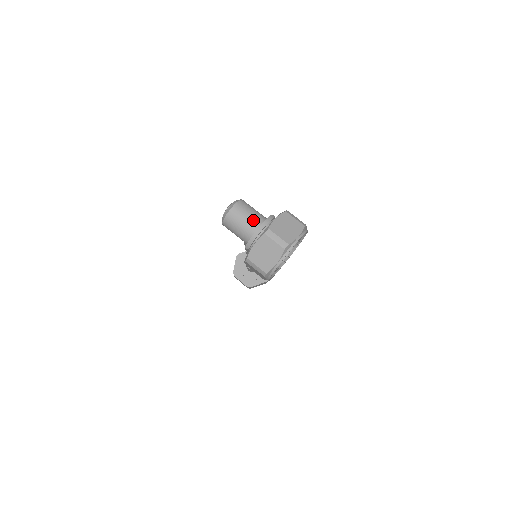
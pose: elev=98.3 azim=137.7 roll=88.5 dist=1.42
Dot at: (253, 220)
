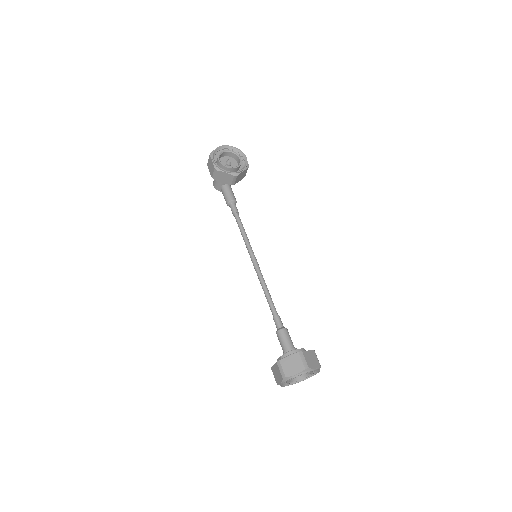
Dot at: occluded
